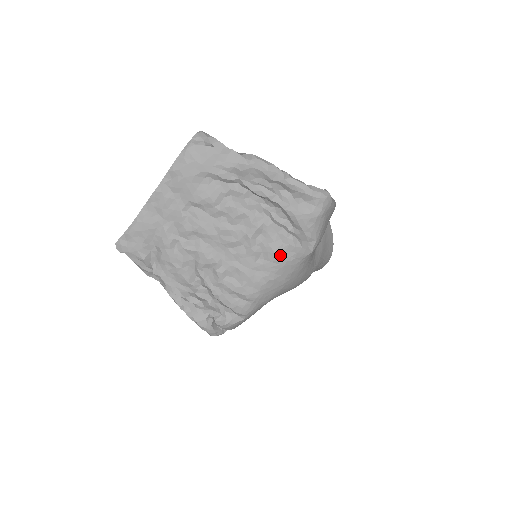
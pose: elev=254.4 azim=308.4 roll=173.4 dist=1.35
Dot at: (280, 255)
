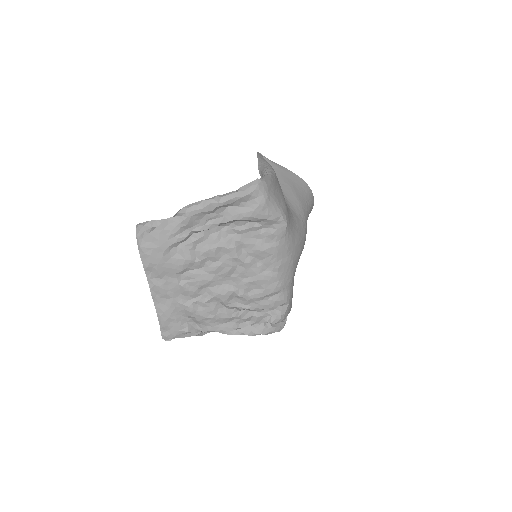
Dot at: (267, 249)
